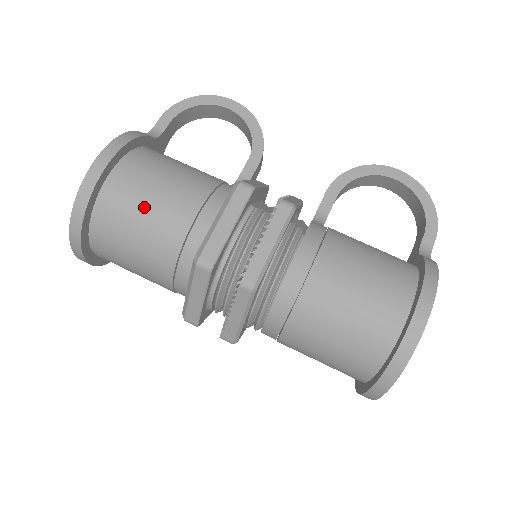
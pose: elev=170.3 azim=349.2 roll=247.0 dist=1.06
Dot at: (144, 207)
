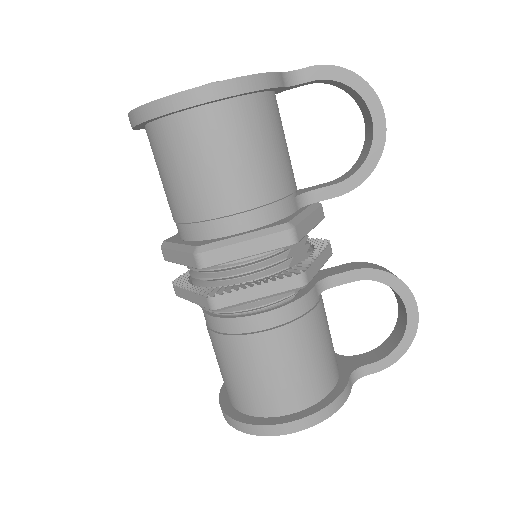
Dot at: (206, 163)
